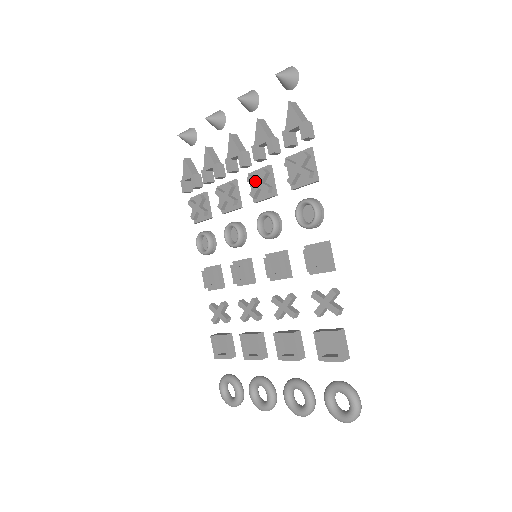
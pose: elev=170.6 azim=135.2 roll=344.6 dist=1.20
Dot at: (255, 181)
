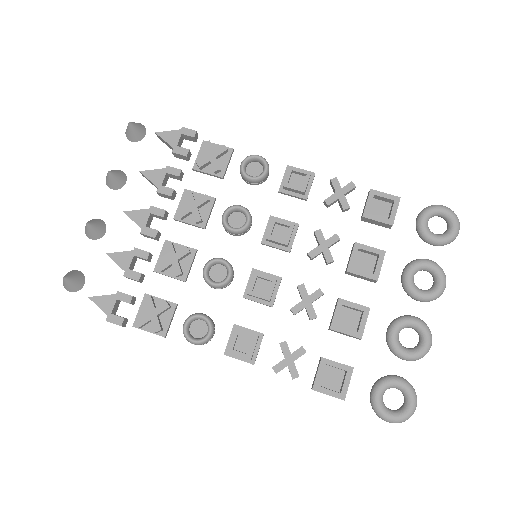
Dot at: (188, 207)
